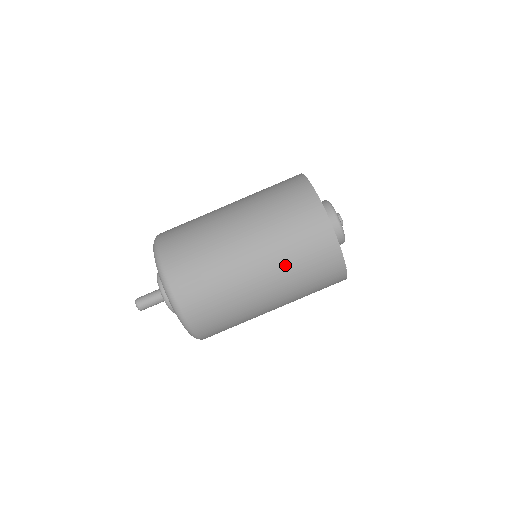
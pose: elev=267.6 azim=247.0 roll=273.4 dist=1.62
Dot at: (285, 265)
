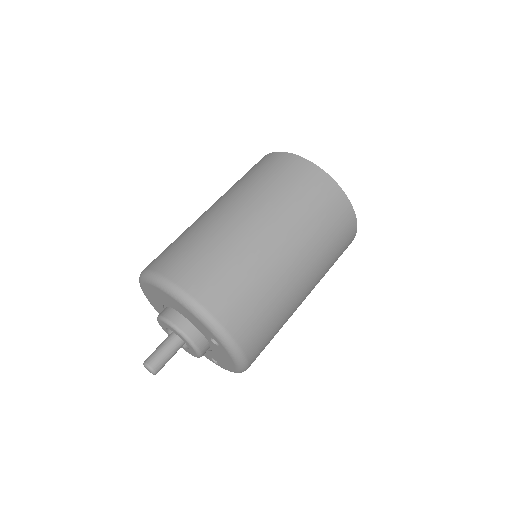
Dot at: (324, 264)
